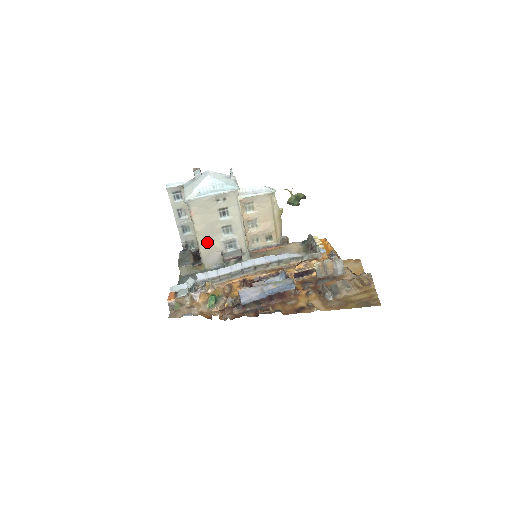
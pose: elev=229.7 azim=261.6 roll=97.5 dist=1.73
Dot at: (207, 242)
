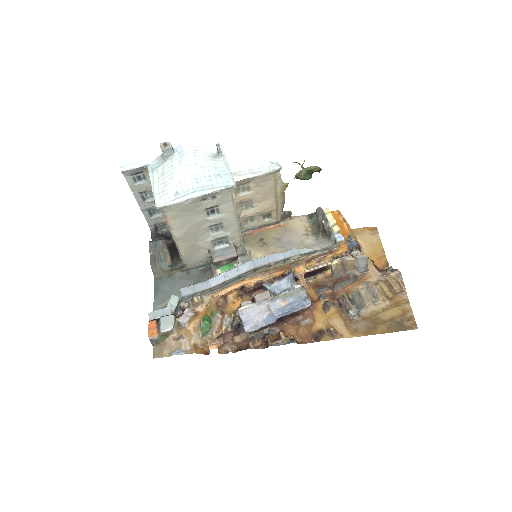
Dot at: (190, 244)
